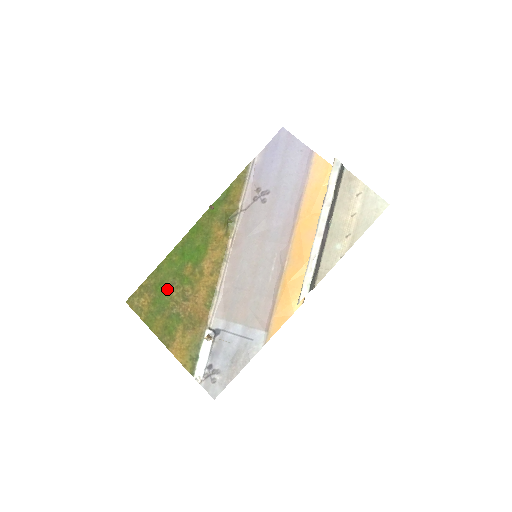
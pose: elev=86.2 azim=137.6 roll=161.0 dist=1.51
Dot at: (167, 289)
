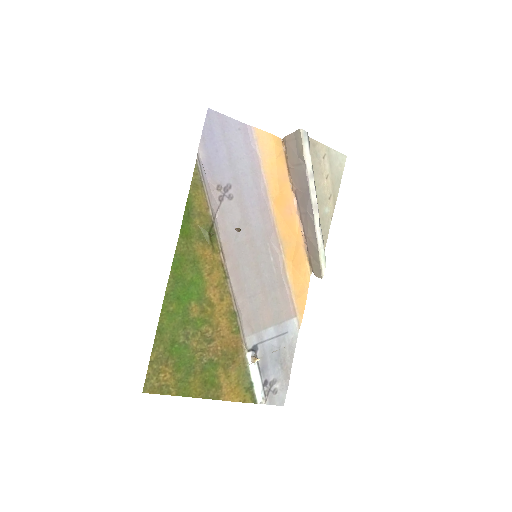
Dot at: (183, 345)
